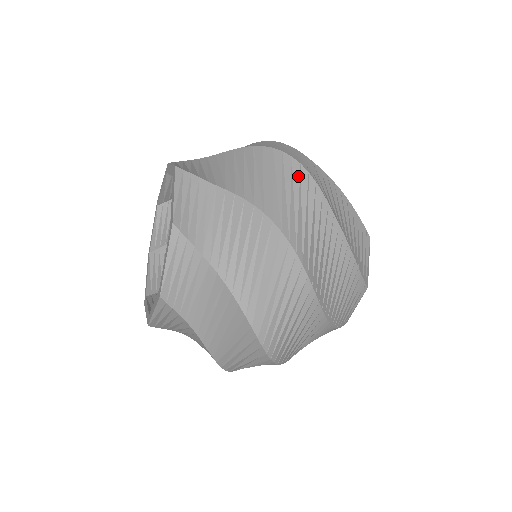
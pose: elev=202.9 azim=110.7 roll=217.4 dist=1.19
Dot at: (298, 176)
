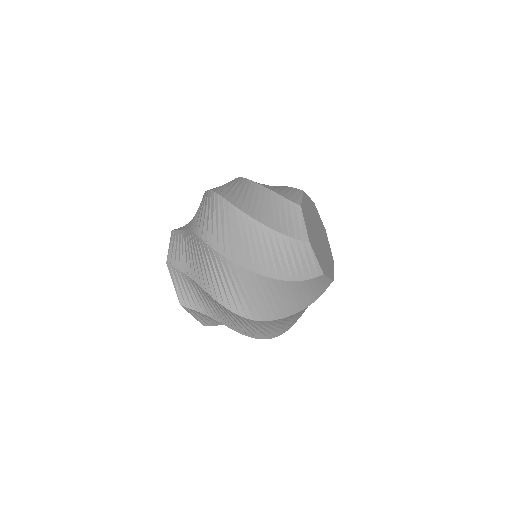
Dot at: (213, 200)
